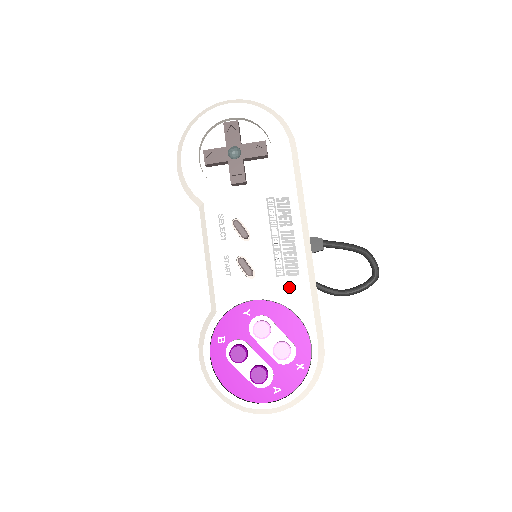
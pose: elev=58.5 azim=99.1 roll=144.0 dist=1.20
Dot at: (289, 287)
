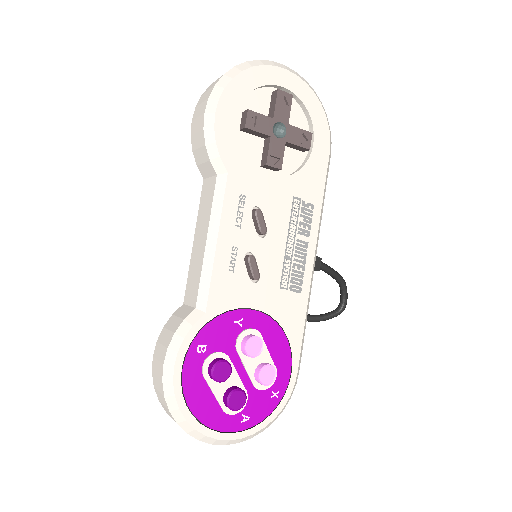
Dot at: (288, 304)
